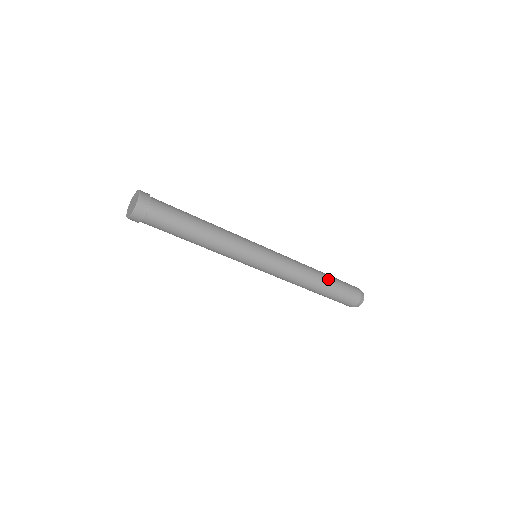
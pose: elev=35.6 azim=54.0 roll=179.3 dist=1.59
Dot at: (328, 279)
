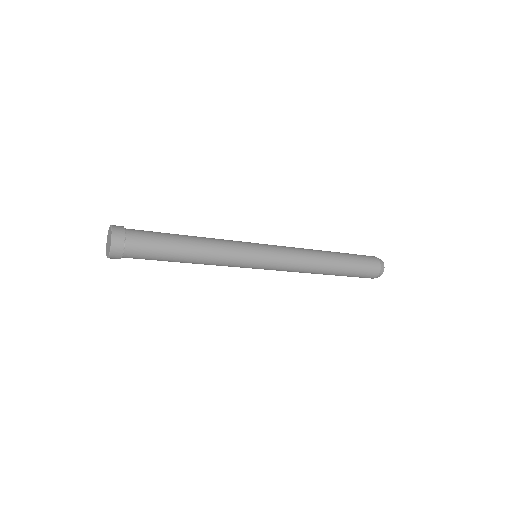
Dot at: (337, 253)
